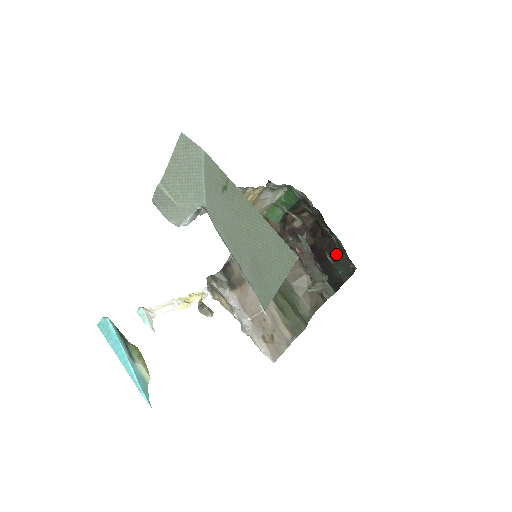
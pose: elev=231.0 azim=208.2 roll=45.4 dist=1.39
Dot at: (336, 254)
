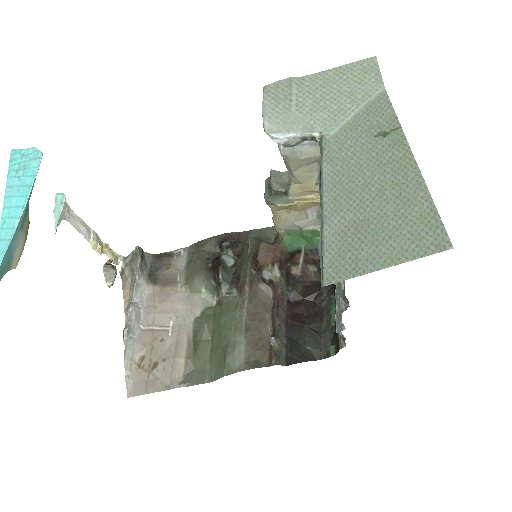
Dot at: (317, 327)
